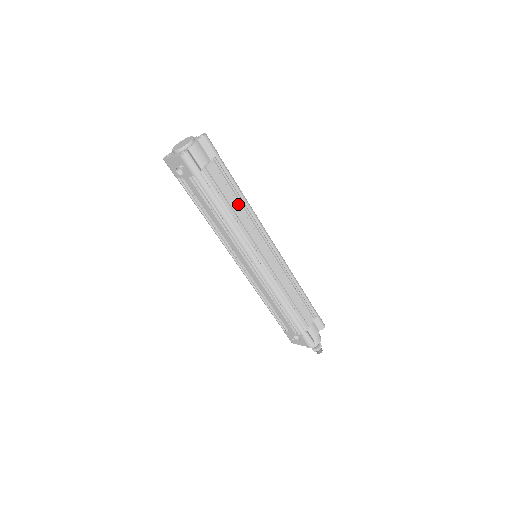
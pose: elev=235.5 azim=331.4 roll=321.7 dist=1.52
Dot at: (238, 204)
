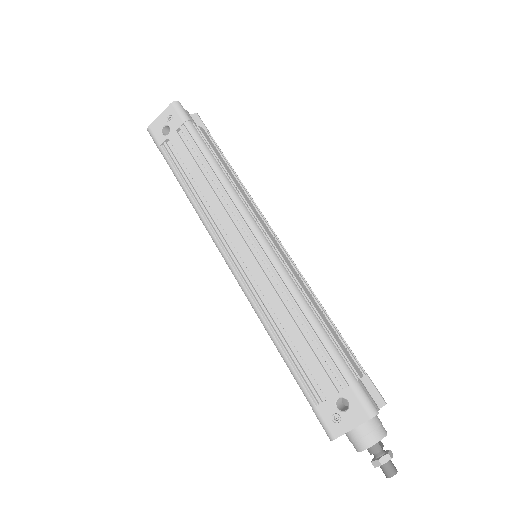
Dot at: (232, 174)
